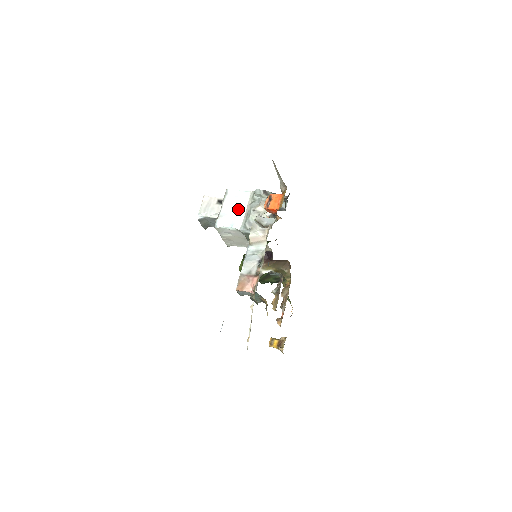
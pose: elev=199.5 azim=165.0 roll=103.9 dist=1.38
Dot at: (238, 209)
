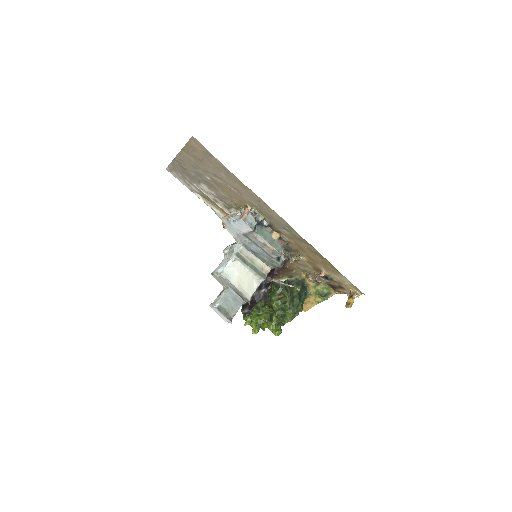
Dot at: (224, 263)
